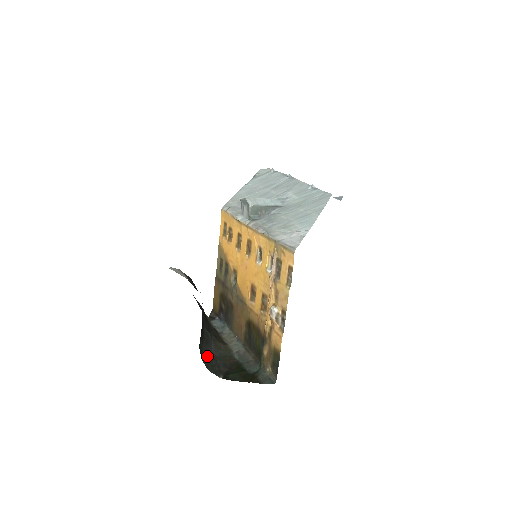
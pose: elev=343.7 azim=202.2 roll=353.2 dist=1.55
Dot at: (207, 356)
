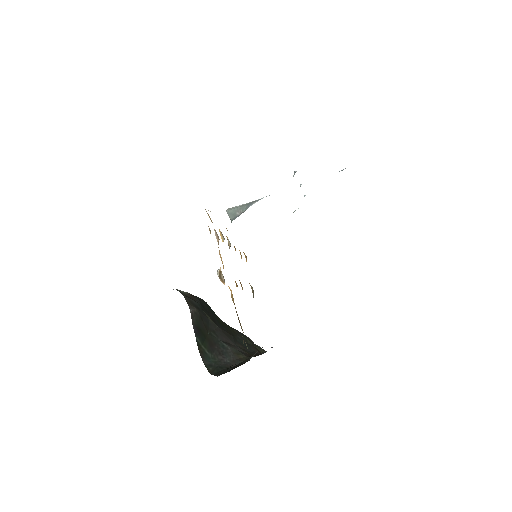
Dot at: (217, 364)
